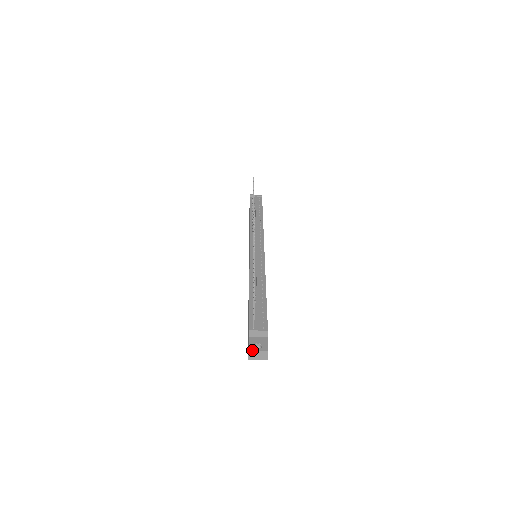
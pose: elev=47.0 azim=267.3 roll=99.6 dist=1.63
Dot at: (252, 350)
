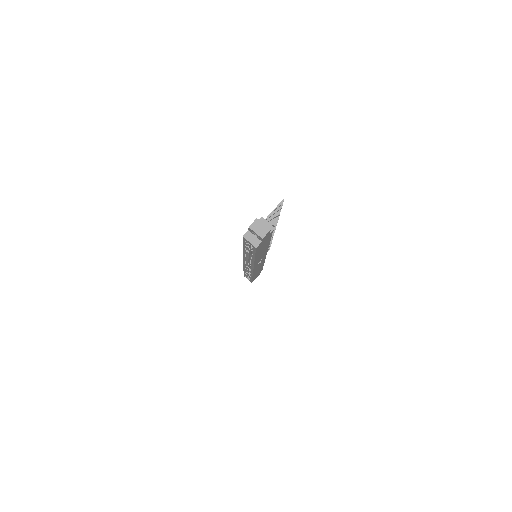
Dot at: (259, 220)
